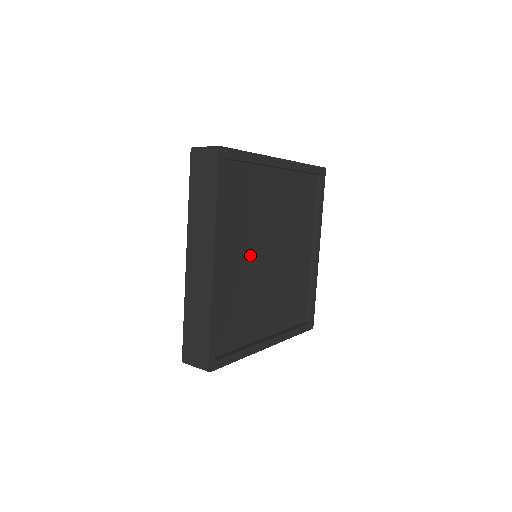
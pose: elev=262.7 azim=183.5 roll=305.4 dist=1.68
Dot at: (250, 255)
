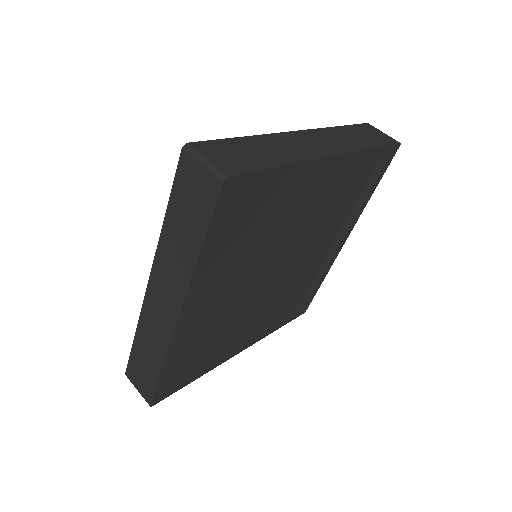
Dot at: (243, 277)
